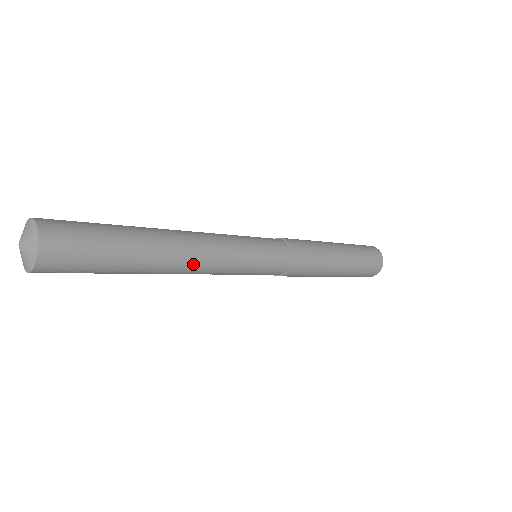
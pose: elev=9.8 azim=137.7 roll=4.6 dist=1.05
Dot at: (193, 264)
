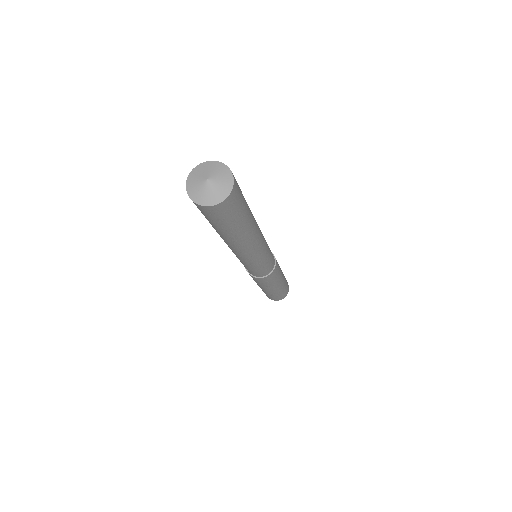
Dot at: (256, 243)
